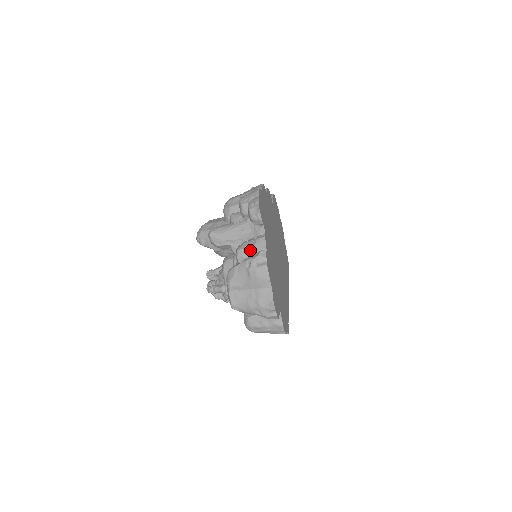
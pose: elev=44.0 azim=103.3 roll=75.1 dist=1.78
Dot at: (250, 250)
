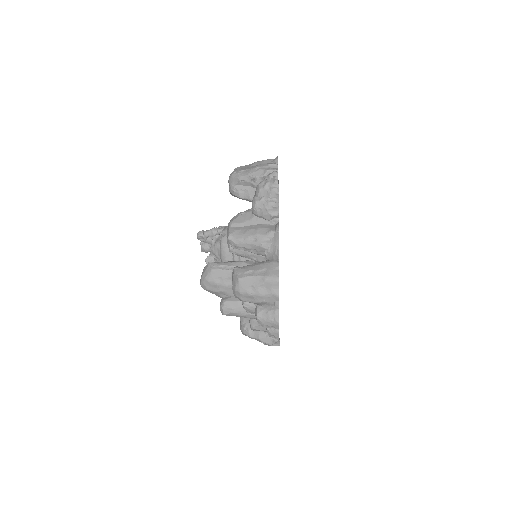
Dot at: (264, 332)
